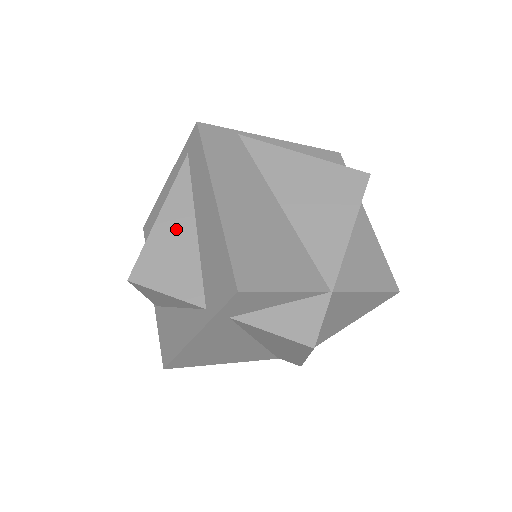
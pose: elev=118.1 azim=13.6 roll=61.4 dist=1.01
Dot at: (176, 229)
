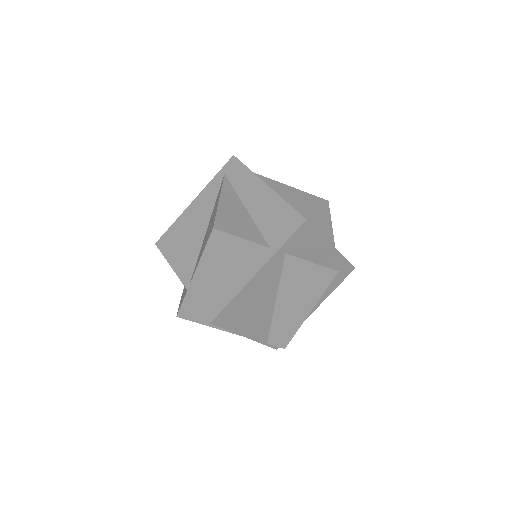
Dot at: (234, 207)
